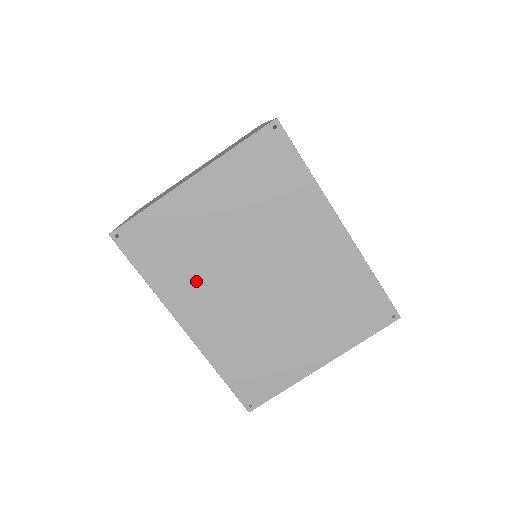
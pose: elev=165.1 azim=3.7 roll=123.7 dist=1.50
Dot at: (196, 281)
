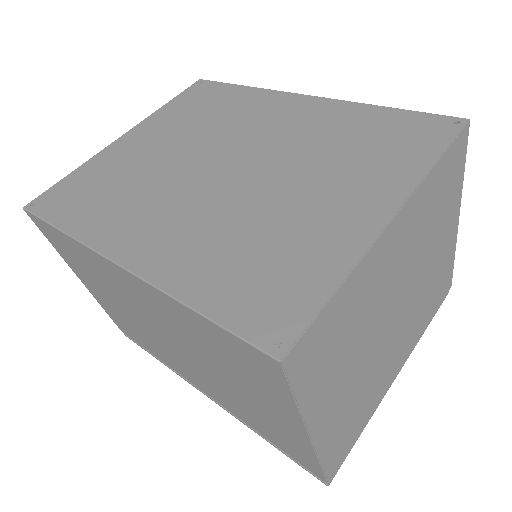
Dot at: (133, 204)
